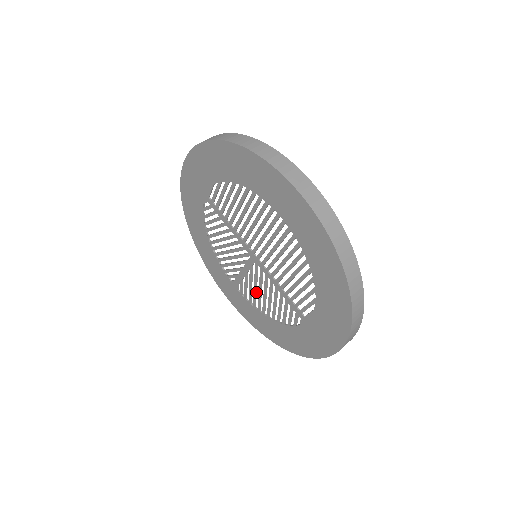
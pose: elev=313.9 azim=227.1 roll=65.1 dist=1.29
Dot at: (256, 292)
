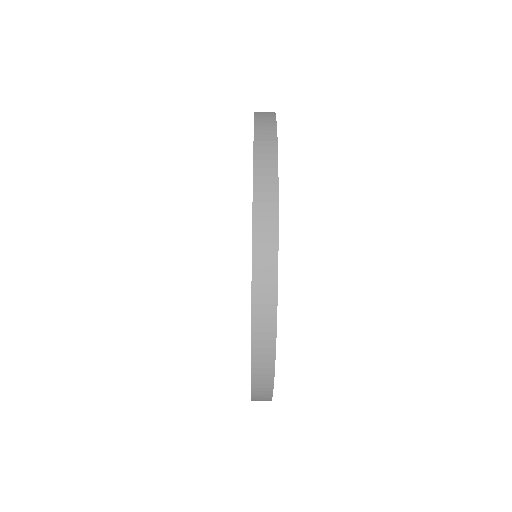
Dot at: occluded
